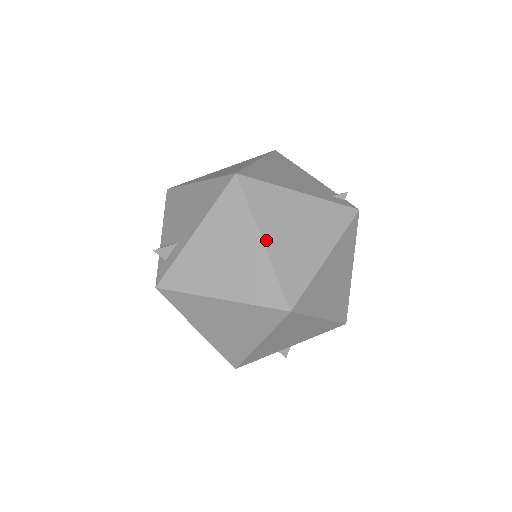
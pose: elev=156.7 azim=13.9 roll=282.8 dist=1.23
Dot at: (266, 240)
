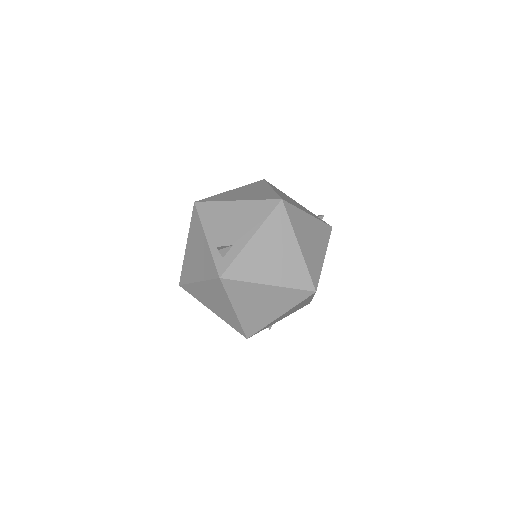
Dot at: (300, 245)
